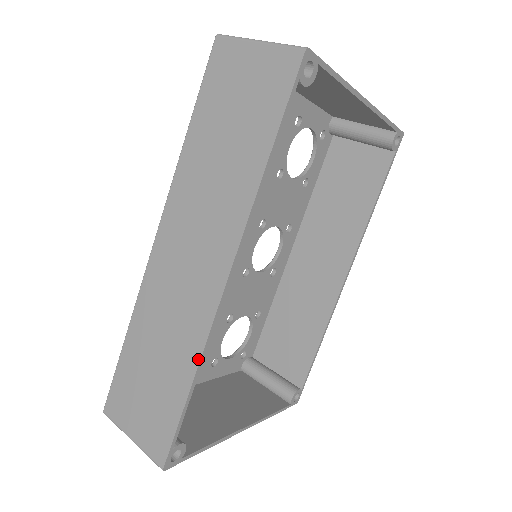
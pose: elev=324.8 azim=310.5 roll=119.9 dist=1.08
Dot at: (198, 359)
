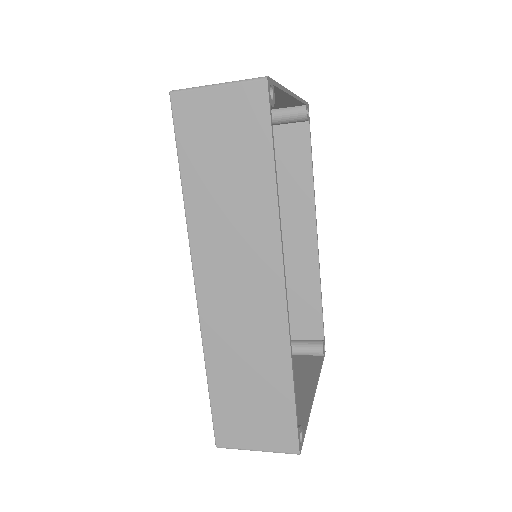
Dot at: (289, 355)
